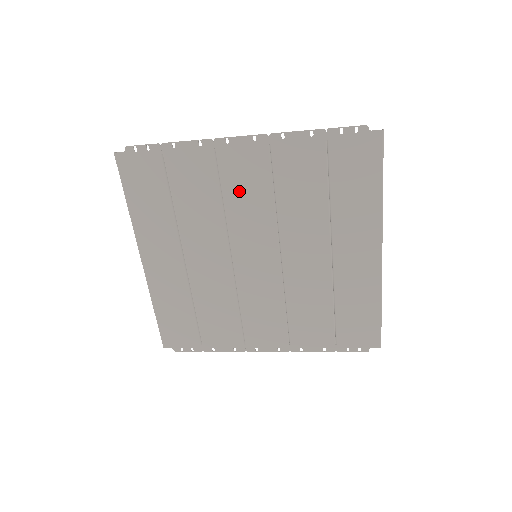
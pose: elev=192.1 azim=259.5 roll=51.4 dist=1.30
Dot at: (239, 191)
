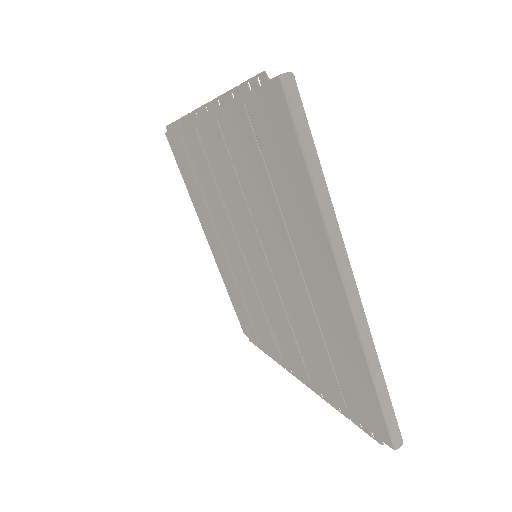
Dot at: (220, 174)
